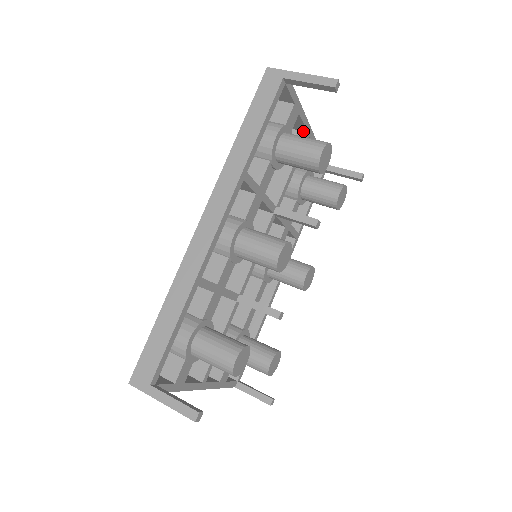
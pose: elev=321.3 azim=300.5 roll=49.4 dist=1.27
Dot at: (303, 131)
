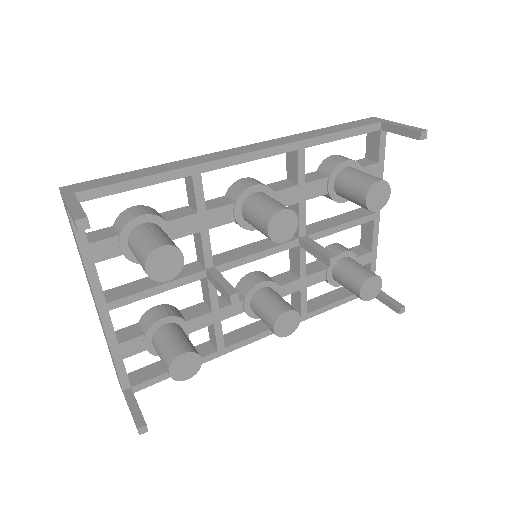
Dot at: (371, 211)
